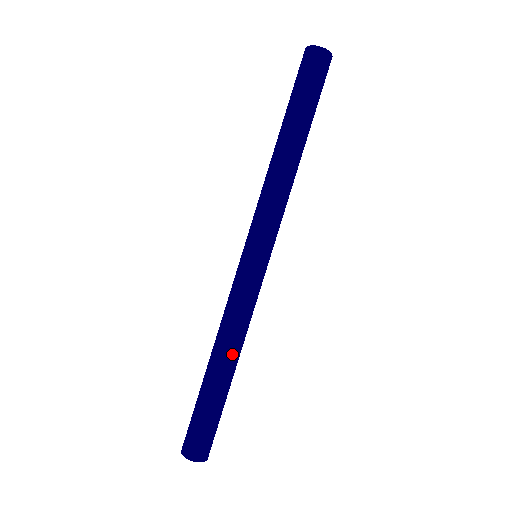
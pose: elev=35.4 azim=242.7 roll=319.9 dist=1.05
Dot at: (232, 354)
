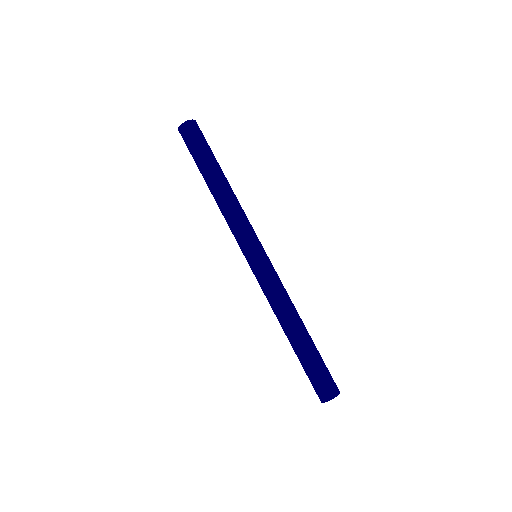
Dot at: (291, 321)
